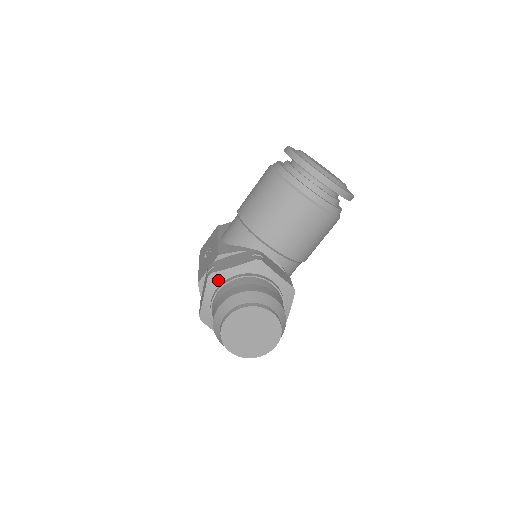
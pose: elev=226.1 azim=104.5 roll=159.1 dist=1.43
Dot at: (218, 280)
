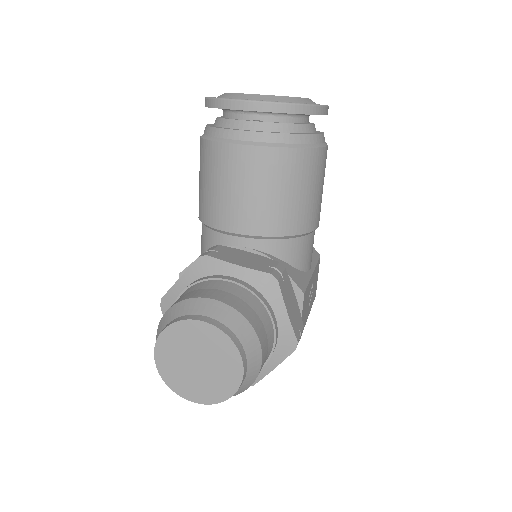
Dot at: (170, 305)
